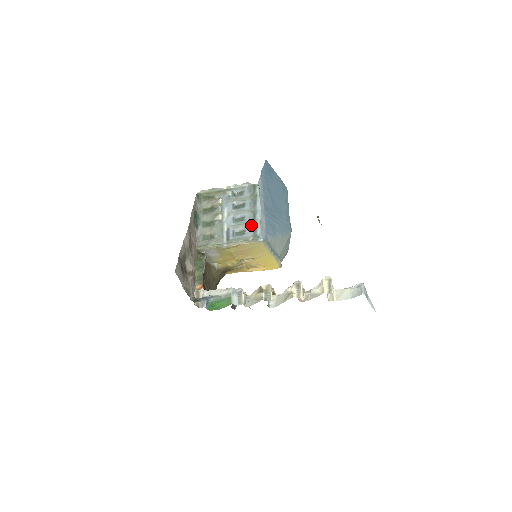
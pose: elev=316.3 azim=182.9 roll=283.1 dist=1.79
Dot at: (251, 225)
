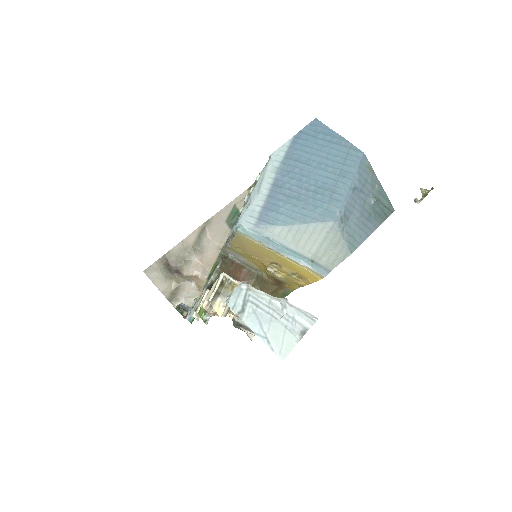
Dot at: occluded
